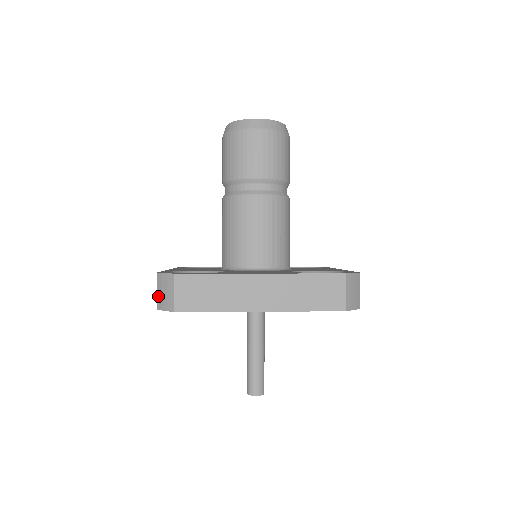
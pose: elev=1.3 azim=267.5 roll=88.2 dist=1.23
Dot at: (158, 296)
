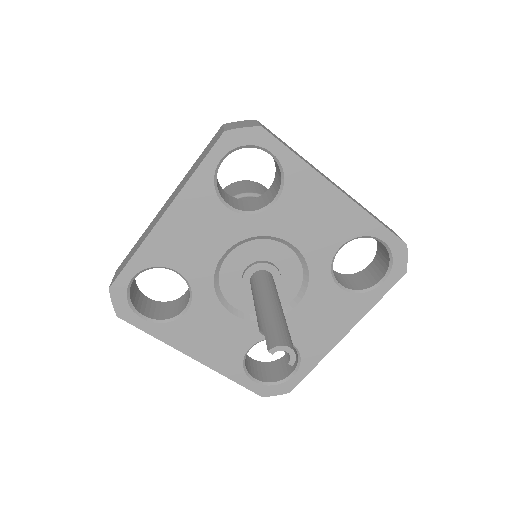
Dot at: (228, 127)
